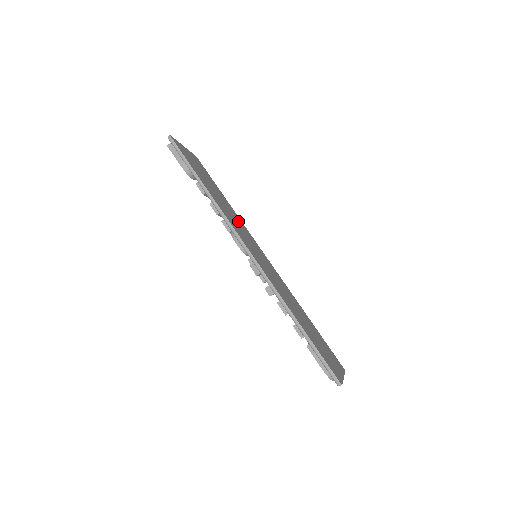
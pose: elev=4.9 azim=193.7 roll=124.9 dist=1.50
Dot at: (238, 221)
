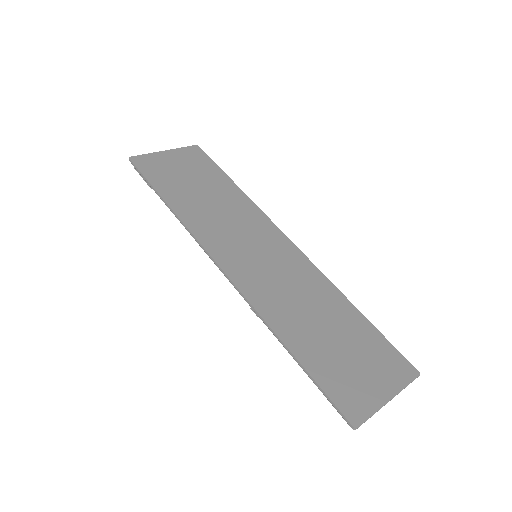
Dot at: (239, 213)
